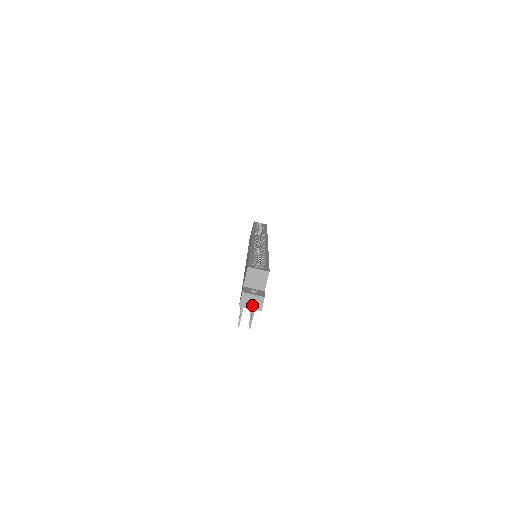
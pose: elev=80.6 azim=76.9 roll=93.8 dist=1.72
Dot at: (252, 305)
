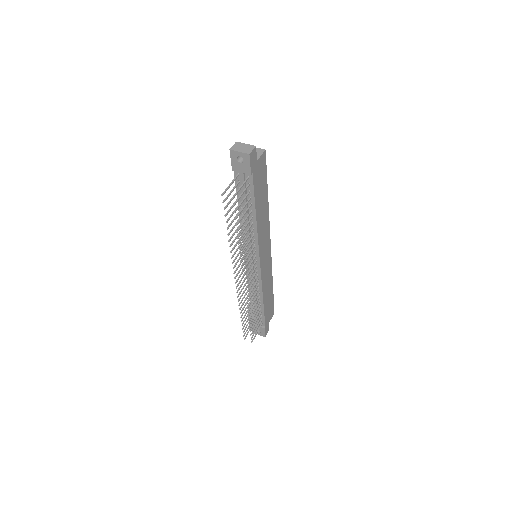
Dot at: (242, 150)
